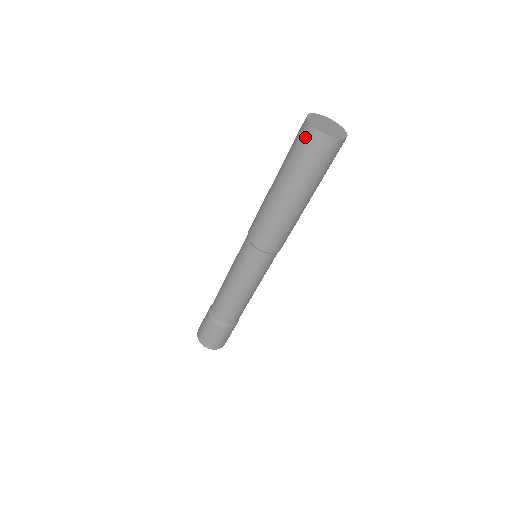
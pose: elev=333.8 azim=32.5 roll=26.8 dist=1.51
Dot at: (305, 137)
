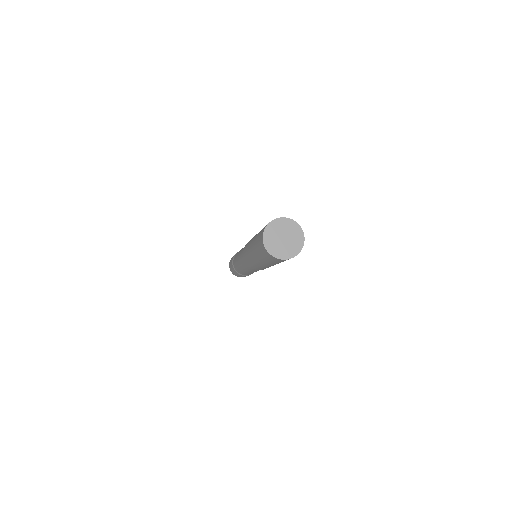
Dot at: (261, 244)
